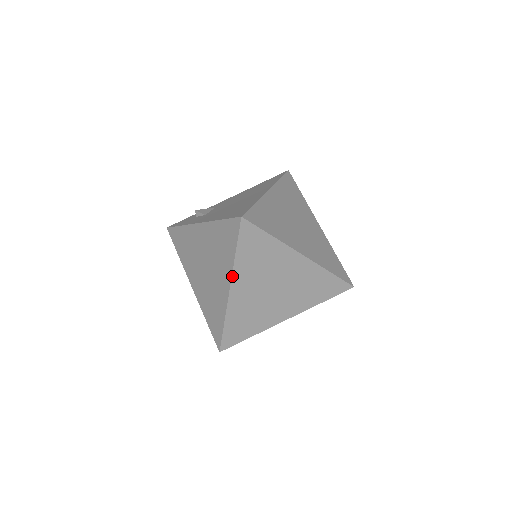
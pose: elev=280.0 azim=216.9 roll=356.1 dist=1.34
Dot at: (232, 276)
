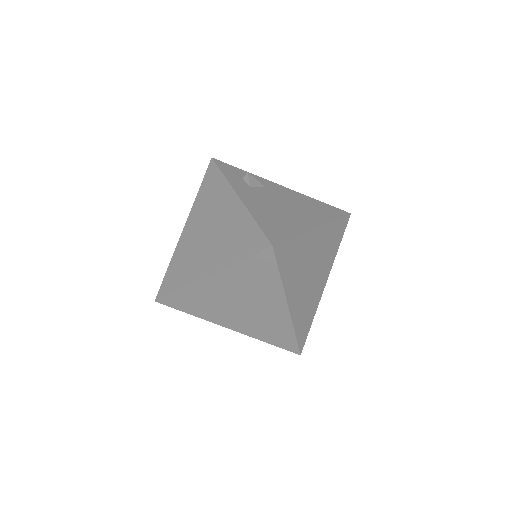
Dot at: (219, 271)
